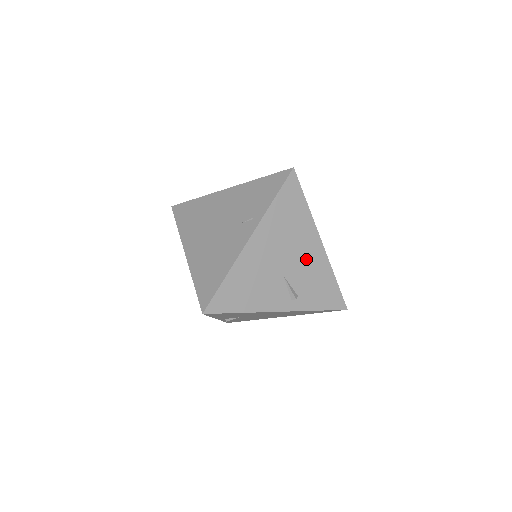
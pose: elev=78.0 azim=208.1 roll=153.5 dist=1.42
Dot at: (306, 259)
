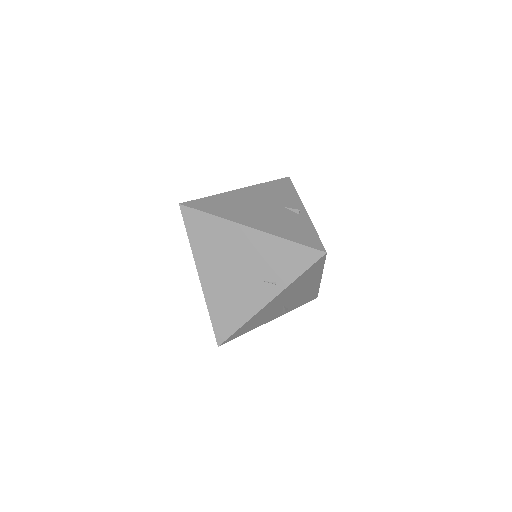
Dot at: (304, 291)
